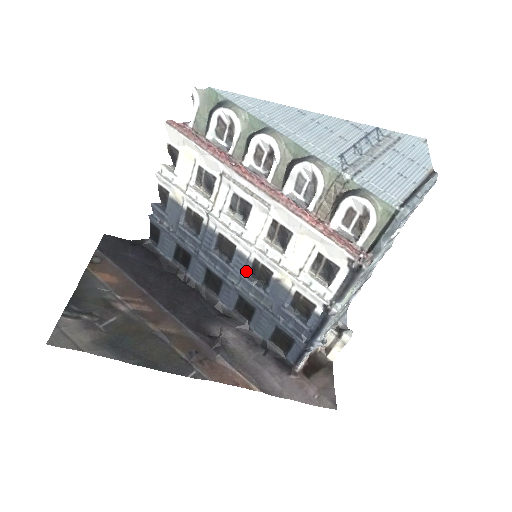
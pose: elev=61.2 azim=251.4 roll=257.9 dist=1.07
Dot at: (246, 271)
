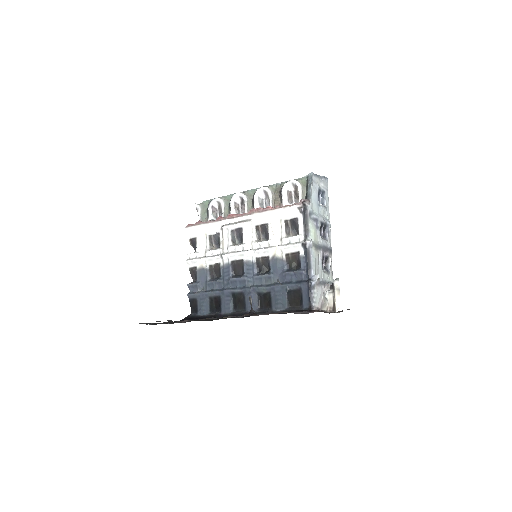
Dot at: (255, 272)
